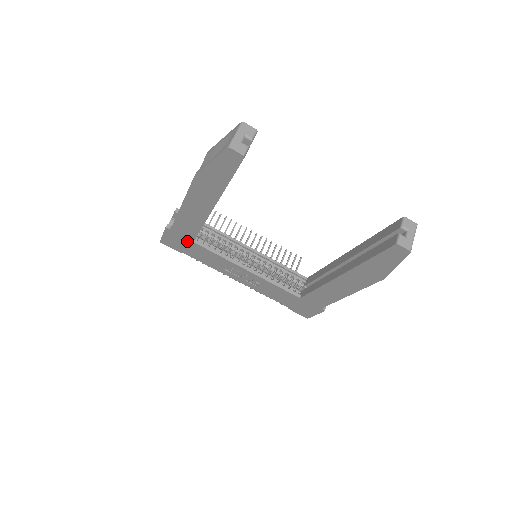
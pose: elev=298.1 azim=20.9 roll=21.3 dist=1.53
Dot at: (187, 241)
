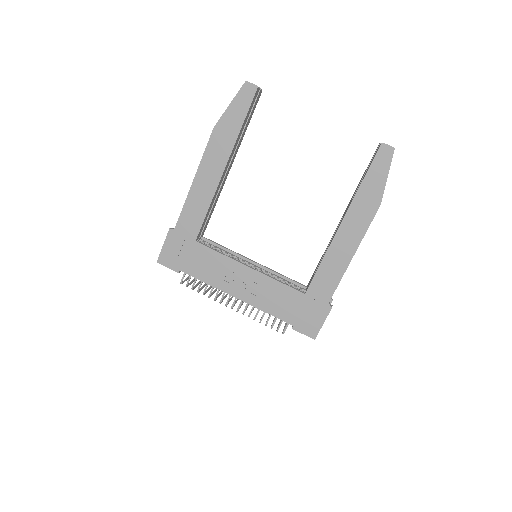
Dot at: (189, 243)
